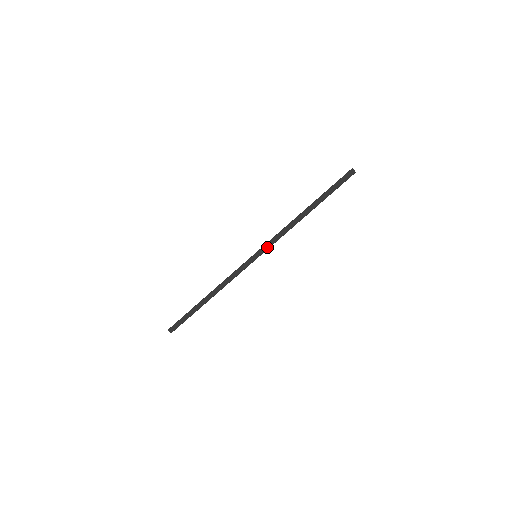
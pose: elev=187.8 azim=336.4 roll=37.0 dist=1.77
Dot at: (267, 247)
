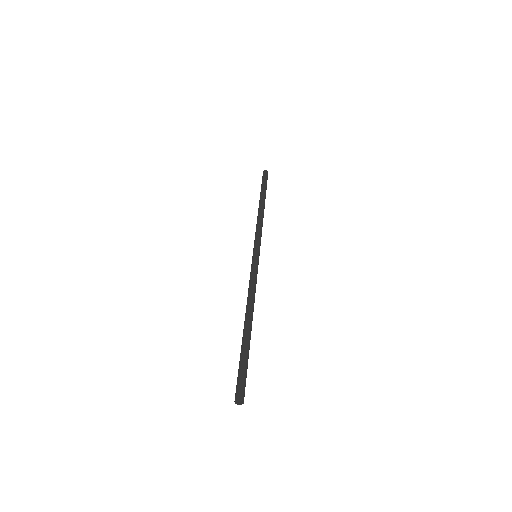
Dot at: (257, 241)
